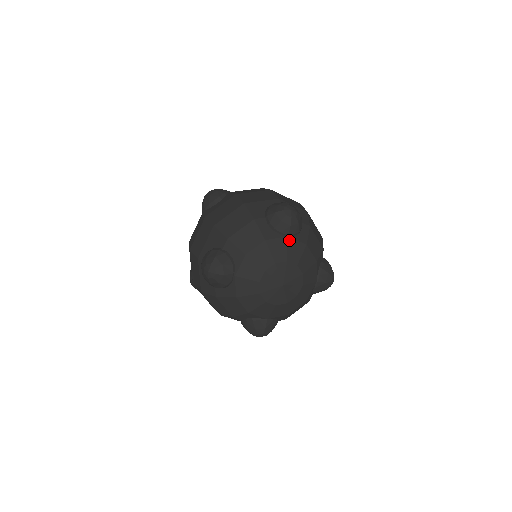
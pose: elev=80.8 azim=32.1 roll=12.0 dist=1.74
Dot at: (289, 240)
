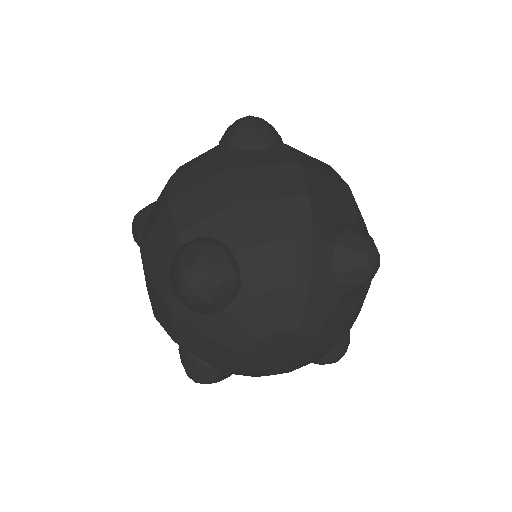
Dot at: (232, 313)
